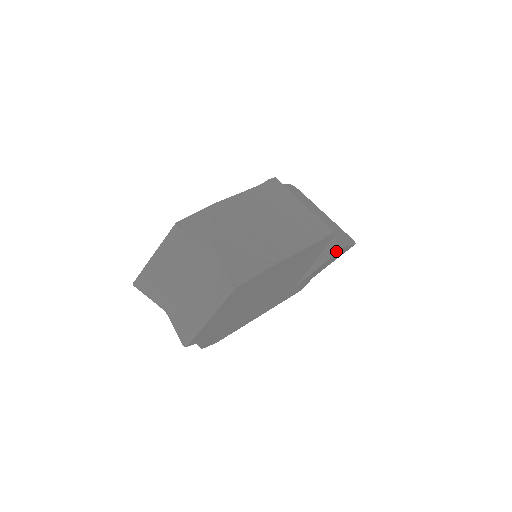
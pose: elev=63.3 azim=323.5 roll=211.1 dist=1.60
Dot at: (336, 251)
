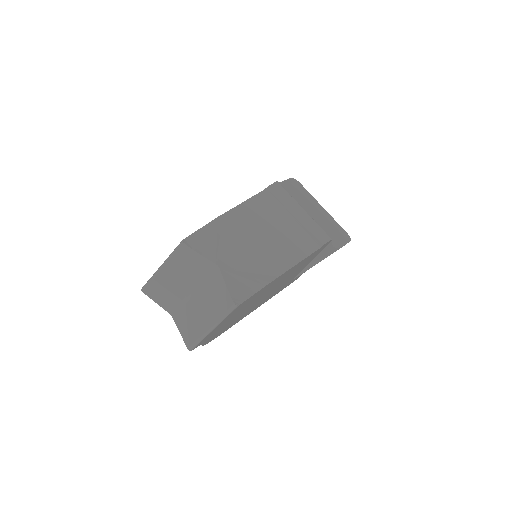
Dot at: (332, 252)
